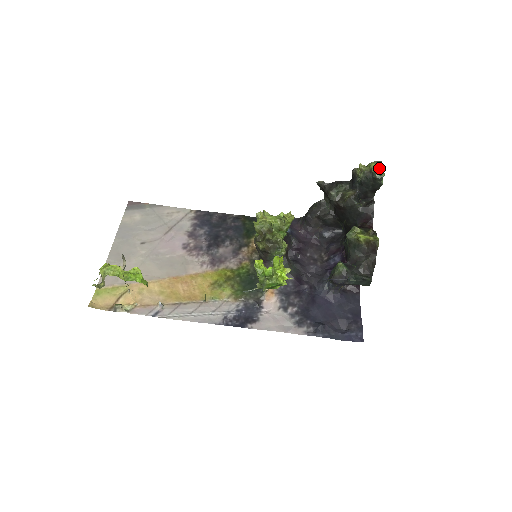
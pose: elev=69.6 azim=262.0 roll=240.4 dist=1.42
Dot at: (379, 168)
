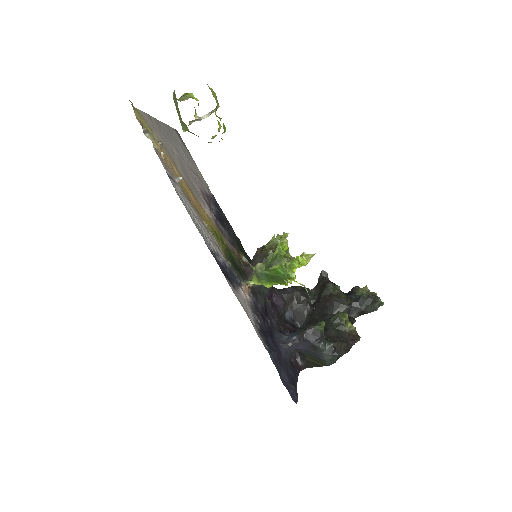
Dot at: occluded
